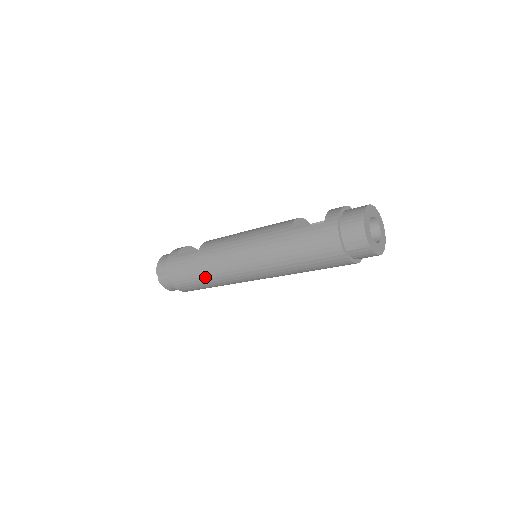
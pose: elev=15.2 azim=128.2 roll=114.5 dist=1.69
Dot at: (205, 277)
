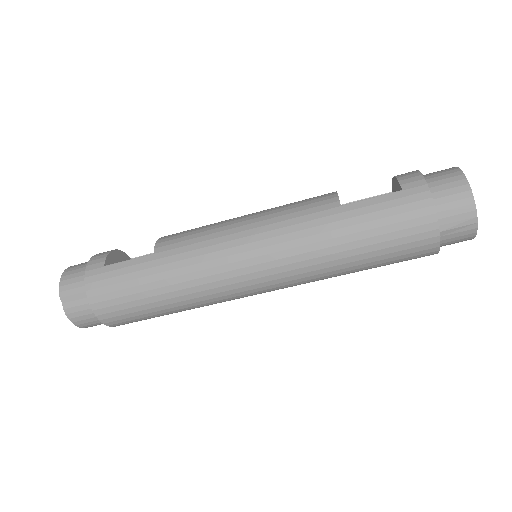
Dot at: (169, 294)
